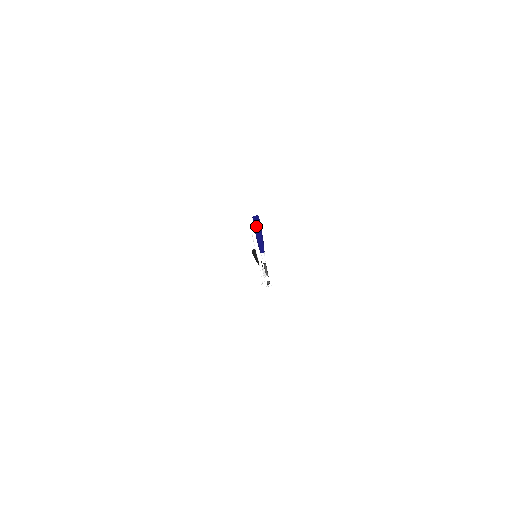
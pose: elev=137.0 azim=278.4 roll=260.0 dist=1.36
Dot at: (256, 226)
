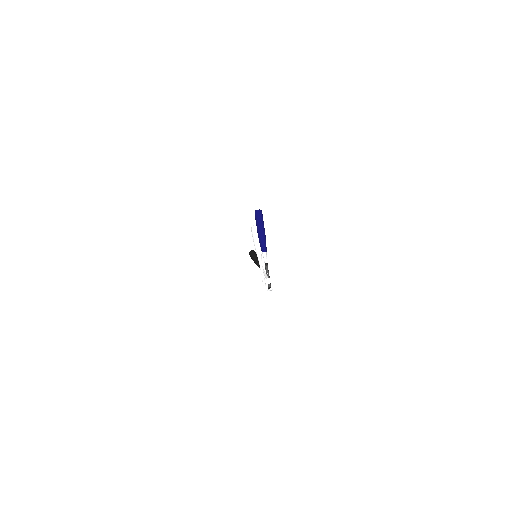
Dot at: (258, 221)
